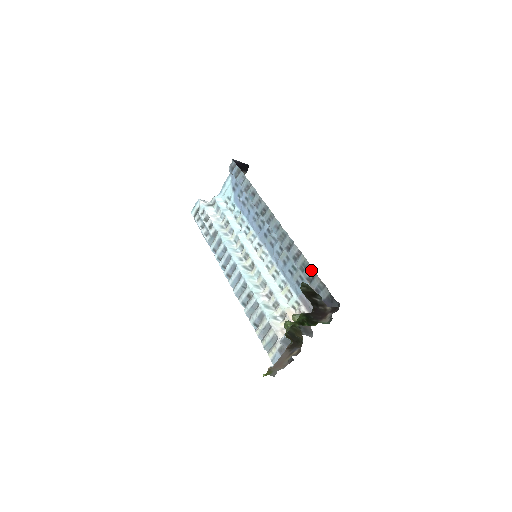
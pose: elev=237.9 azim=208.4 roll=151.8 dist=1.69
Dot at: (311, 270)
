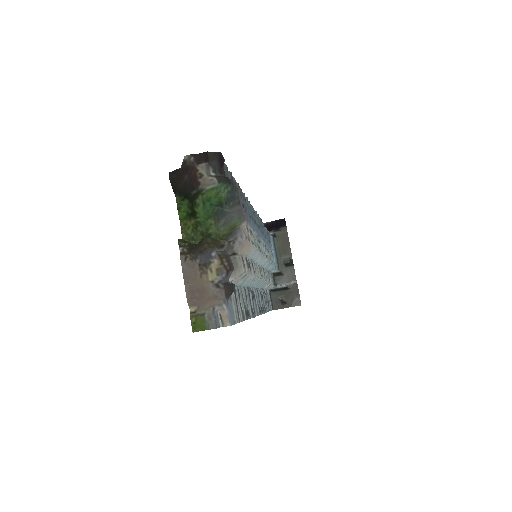
Dot at: occluded
